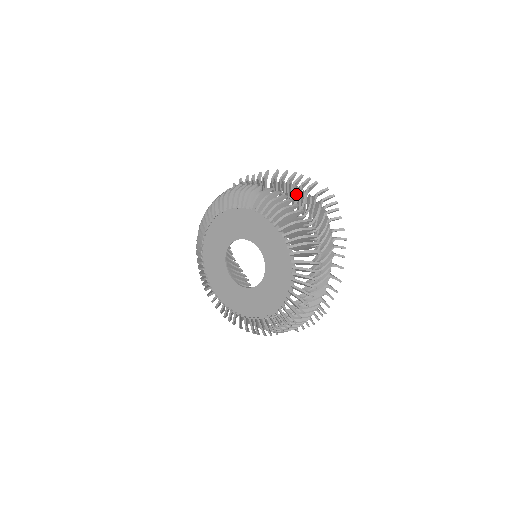
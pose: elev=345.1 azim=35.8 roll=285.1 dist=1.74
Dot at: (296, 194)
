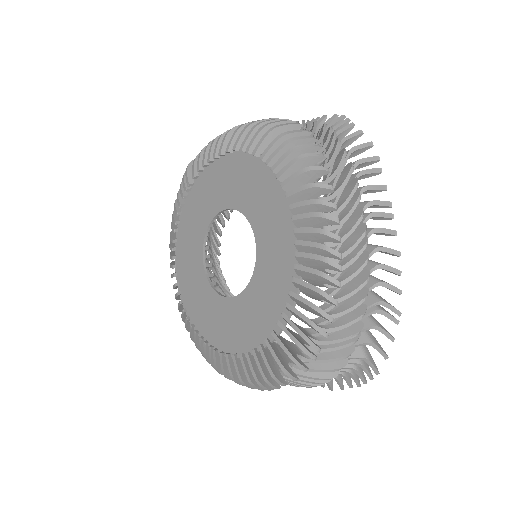
Dot at: occluded
